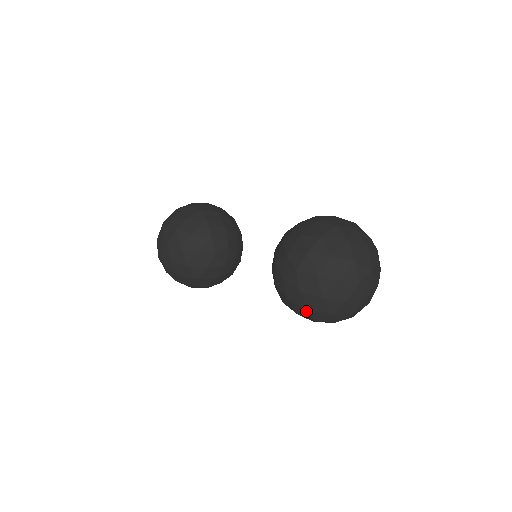
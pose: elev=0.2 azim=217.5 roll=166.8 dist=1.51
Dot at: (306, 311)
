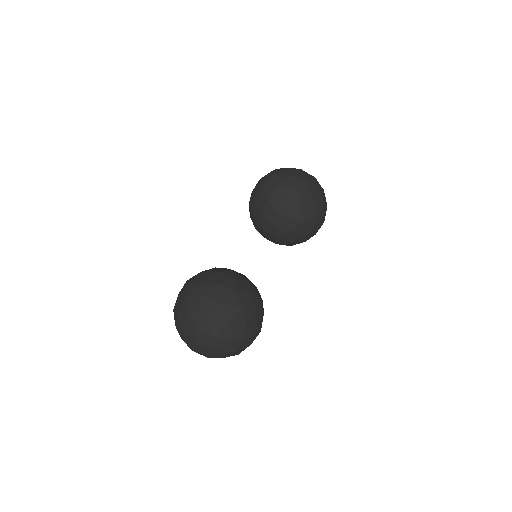
Dot at: (293, 179)
